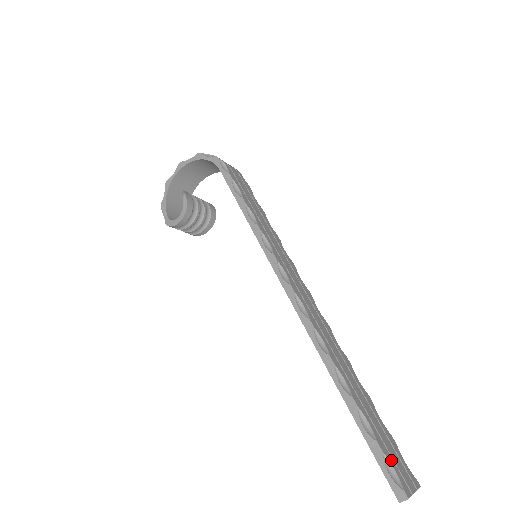
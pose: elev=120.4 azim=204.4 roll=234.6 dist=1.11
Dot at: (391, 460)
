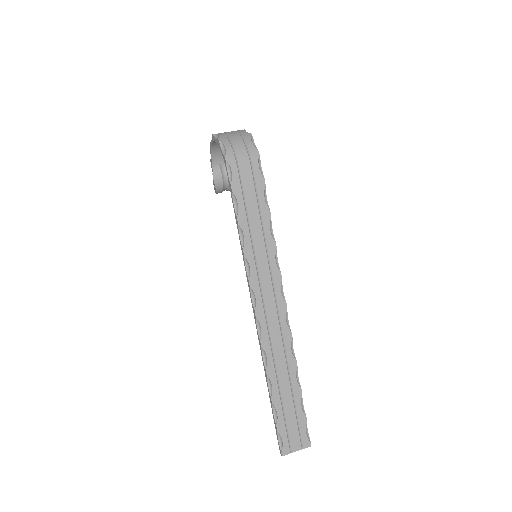
Dot at: (284, 435)
